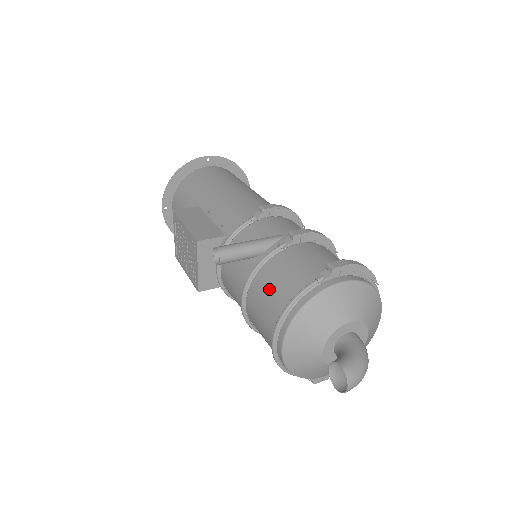
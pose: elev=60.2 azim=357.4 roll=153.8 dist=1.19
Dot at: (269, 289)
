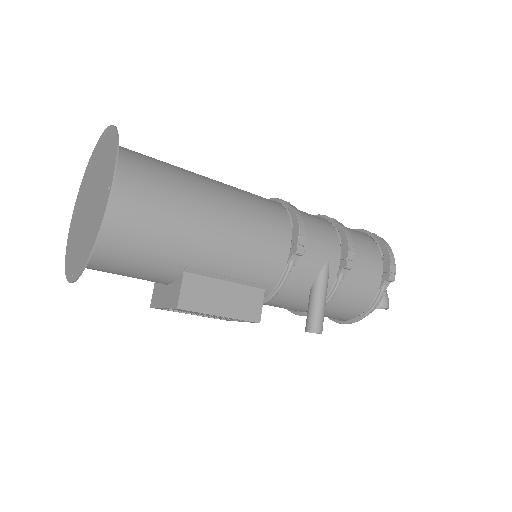
Dot at: (342, 309)
